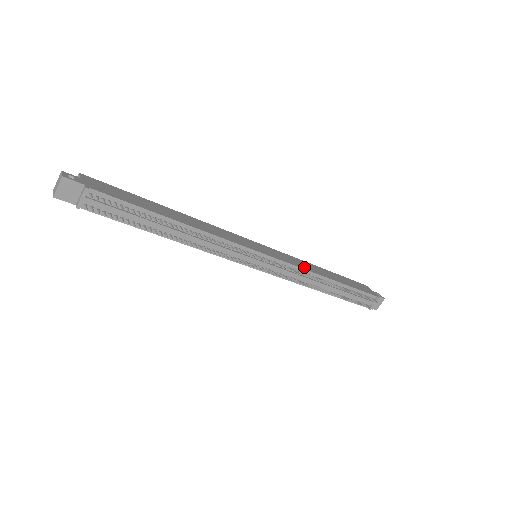
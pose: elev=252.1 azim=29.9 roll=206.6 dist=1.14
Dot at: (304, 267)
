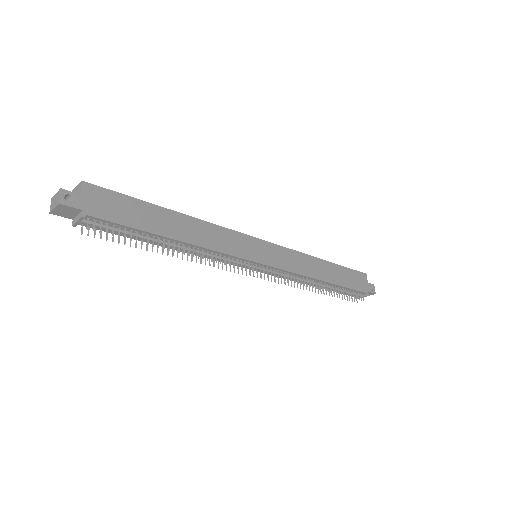
Dot at: (302, 270)
